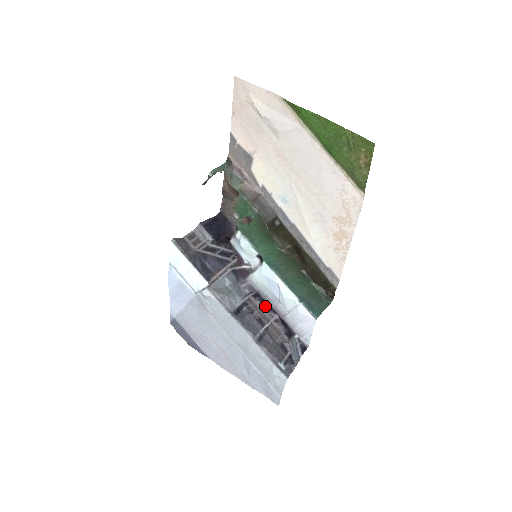
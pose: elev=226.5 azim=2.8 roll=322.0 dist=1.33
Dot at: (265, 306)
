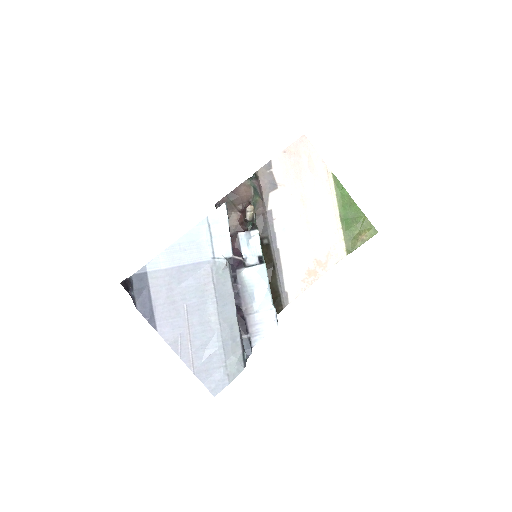
Dot at: occluded
